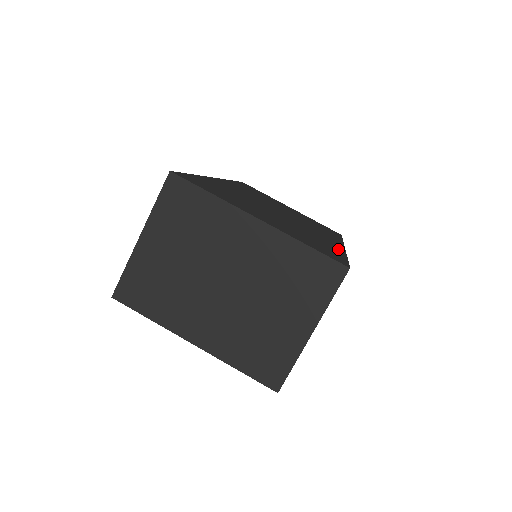
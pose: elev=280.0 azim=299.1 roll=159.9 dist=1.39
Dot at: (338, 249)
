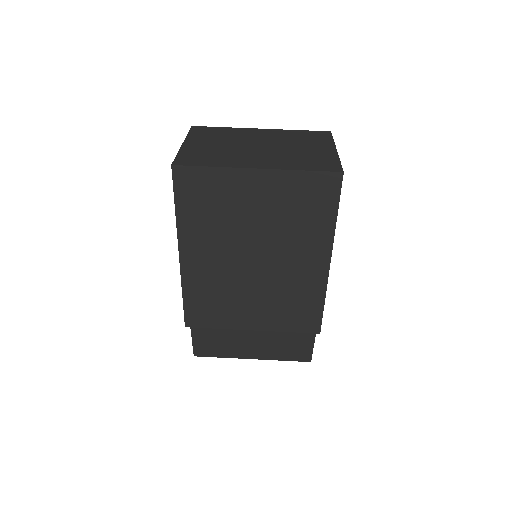
Dot at: occluded
